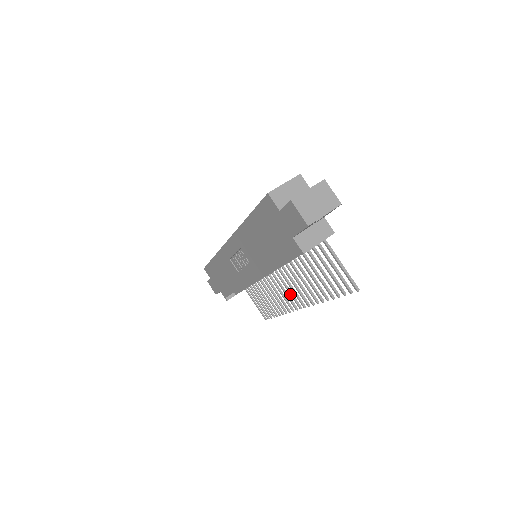
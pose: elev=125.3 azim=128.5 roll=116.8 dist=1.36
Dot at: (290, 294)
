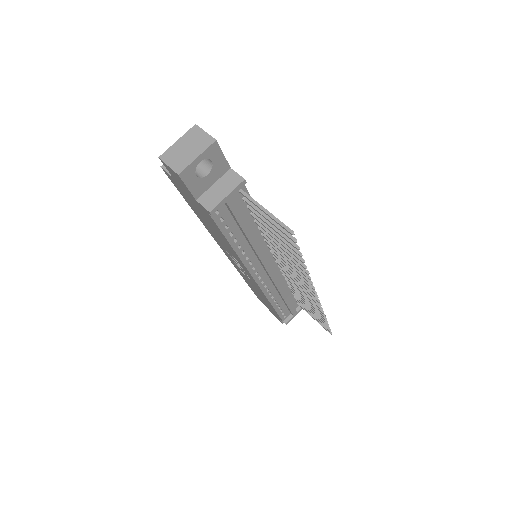
Dot at: occluded
